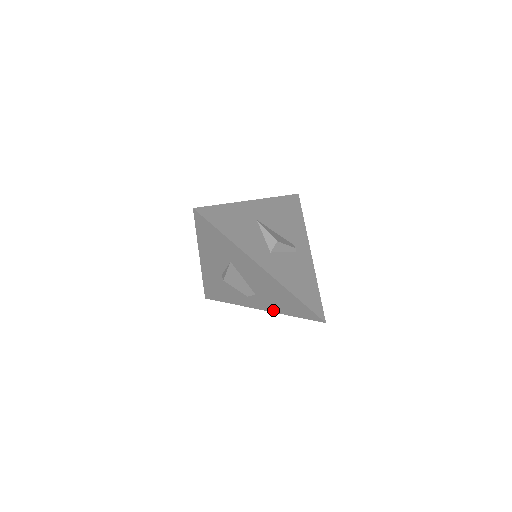
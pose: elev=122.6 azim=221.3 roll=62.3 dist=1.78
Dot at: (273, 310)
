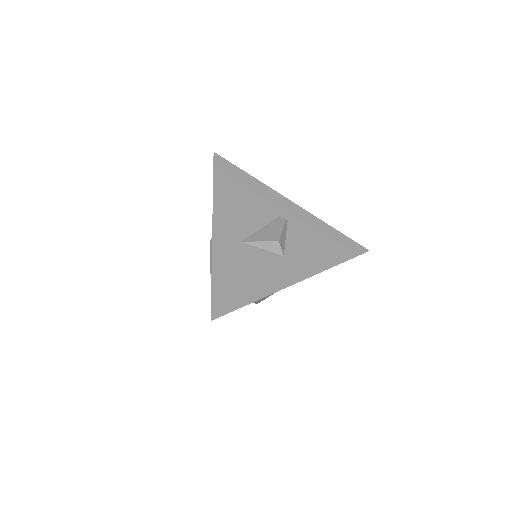
Dot at: occluded
